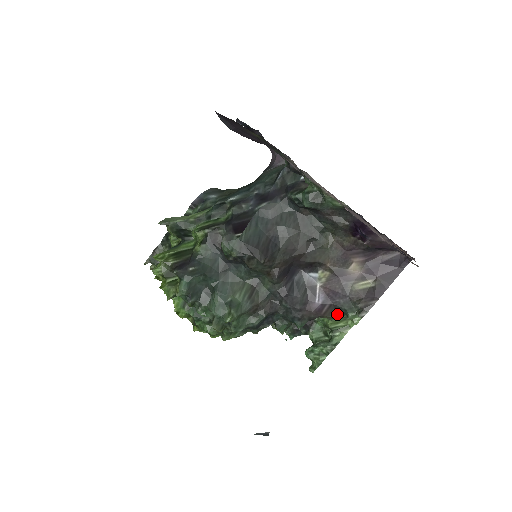
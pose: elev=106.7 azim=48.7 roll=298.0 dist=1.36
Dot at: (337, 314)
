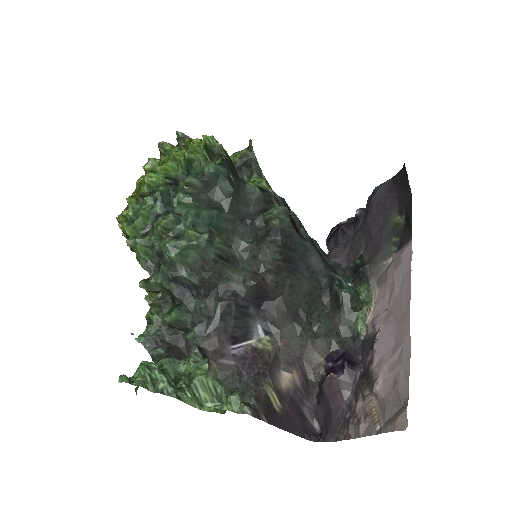
Dot at: (225, 380)
